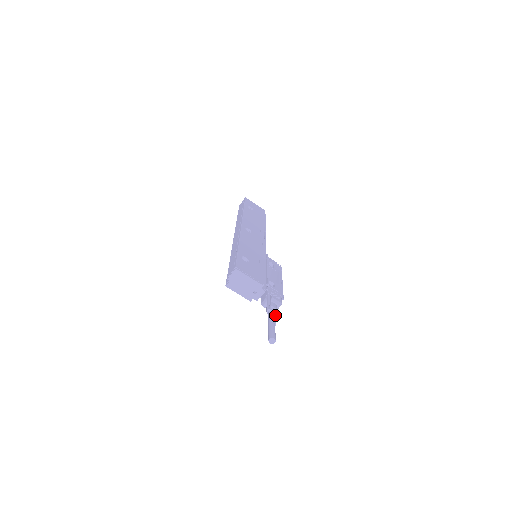
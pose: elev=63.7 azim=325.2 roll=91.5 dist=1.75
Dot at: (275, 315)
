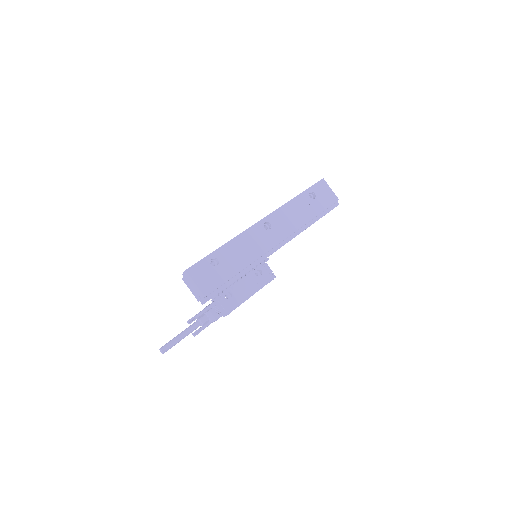
Dot at: (205, 326)
